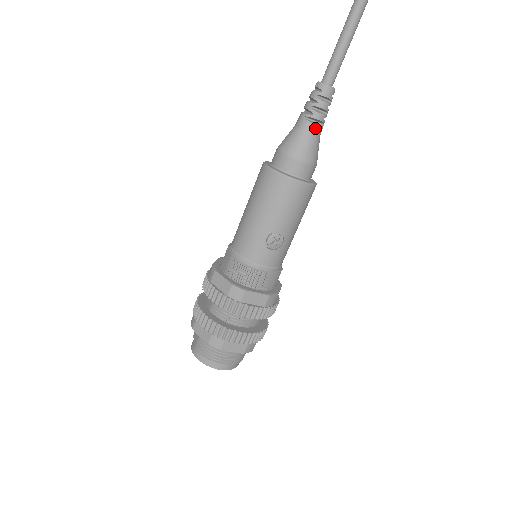
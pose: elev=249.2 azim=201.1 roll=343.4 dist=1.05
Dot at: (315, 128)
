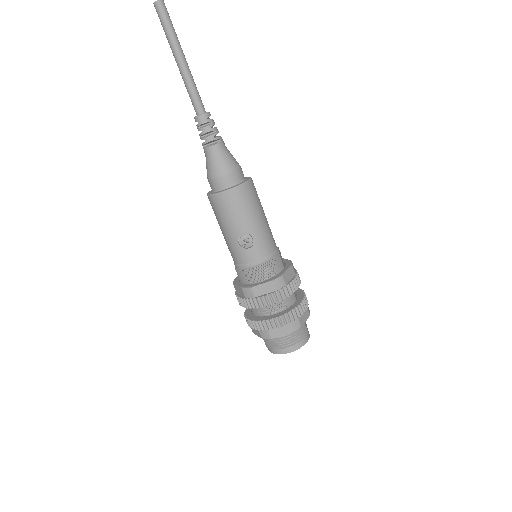
Dot at: (213, 148)
